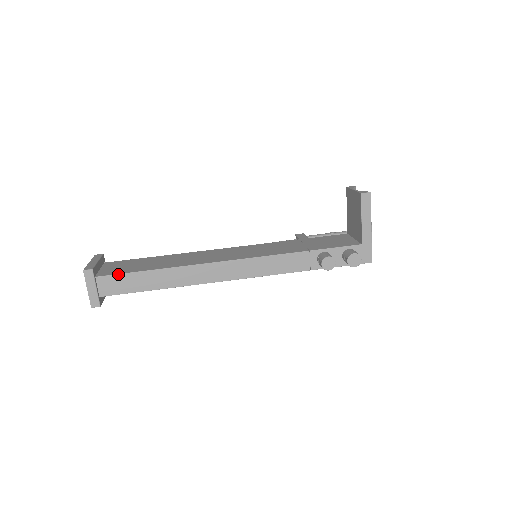
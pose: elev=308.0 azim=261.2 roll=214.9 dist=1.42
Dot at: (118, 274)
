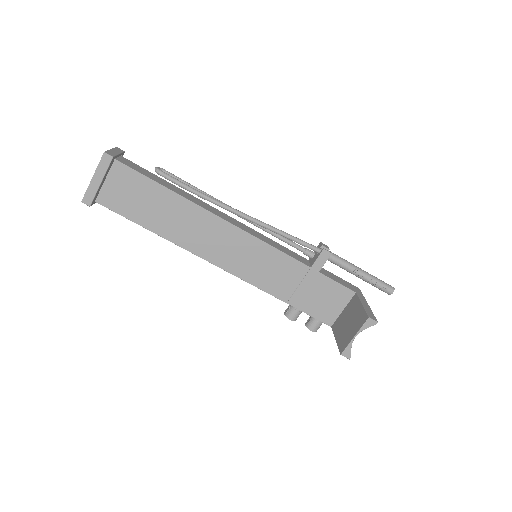
Dot at: occluded
